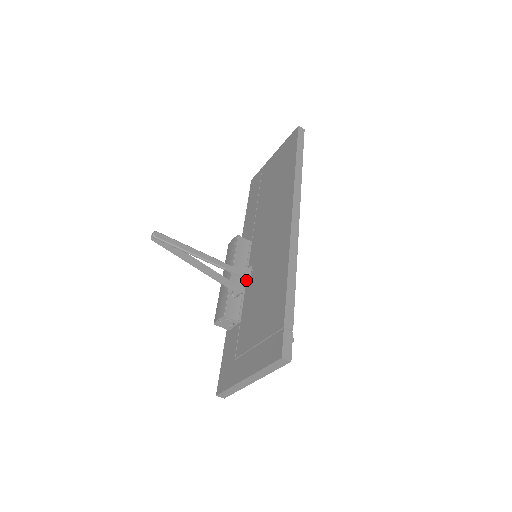
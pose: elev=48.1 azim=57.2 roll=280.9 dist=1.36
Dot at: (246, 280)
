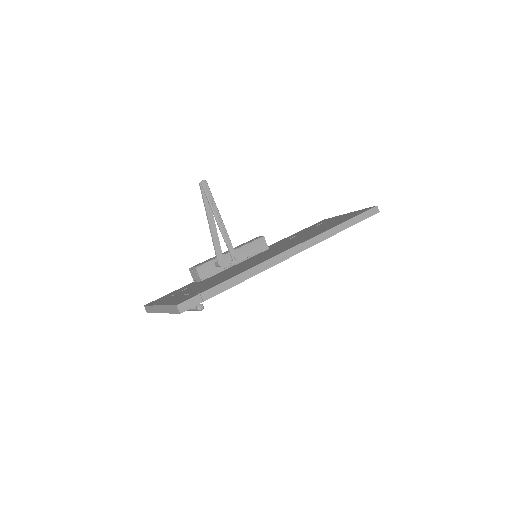
Dot at: (233, 263)
